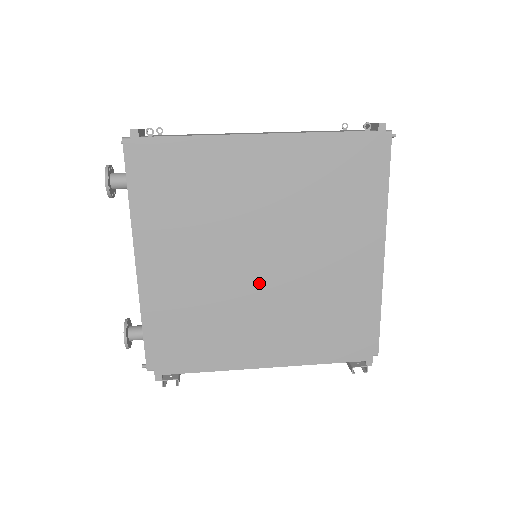
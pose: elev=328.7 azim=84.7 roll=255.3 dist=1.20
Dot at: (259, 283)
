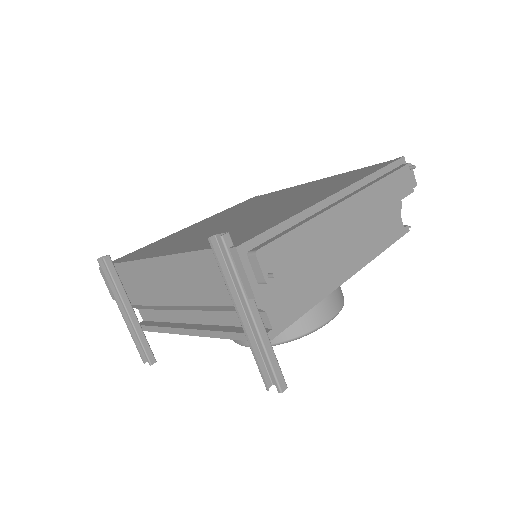
Dot at: occluded
